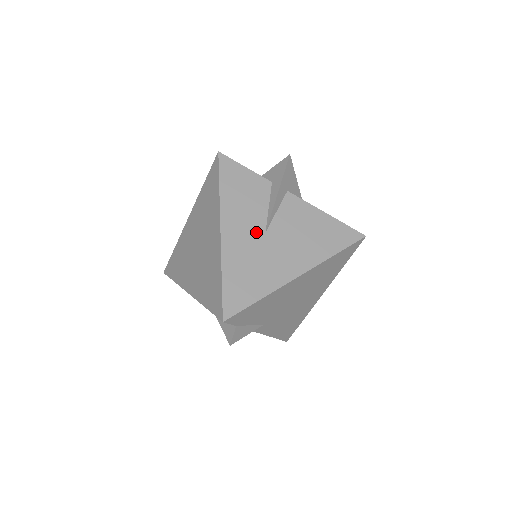
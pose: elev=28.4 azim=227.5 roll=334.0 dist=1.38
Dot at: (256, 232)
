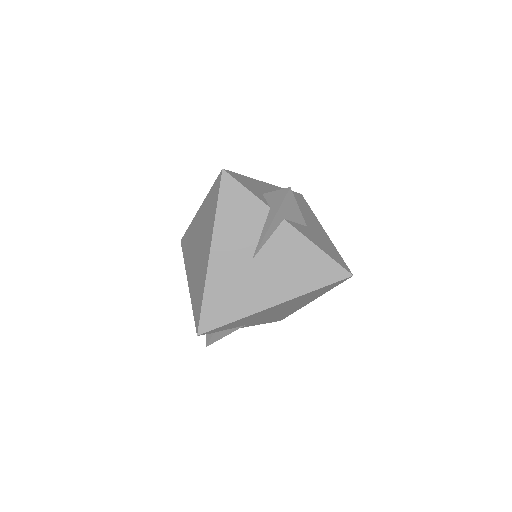
Dot at: (243, 258)
